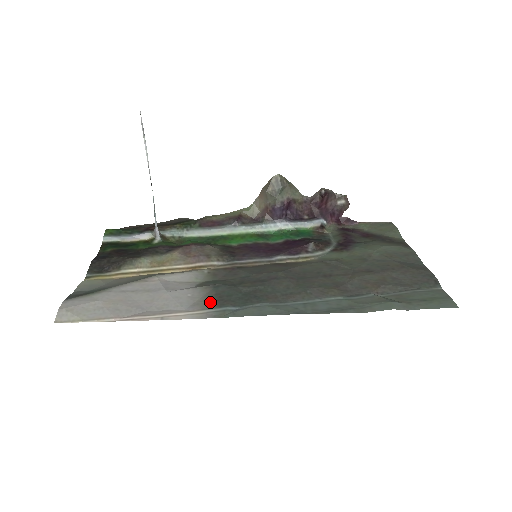
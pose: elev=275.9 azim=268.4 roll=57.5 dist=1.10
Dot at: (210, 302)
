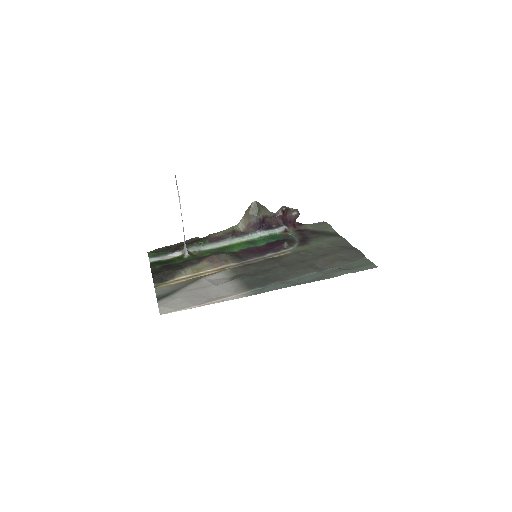
Dot at: (245, 287)
